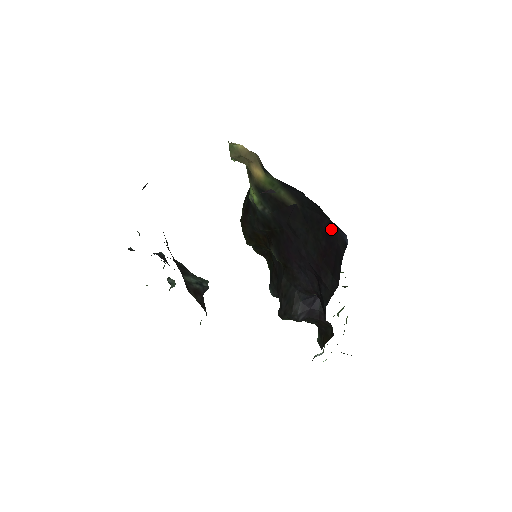
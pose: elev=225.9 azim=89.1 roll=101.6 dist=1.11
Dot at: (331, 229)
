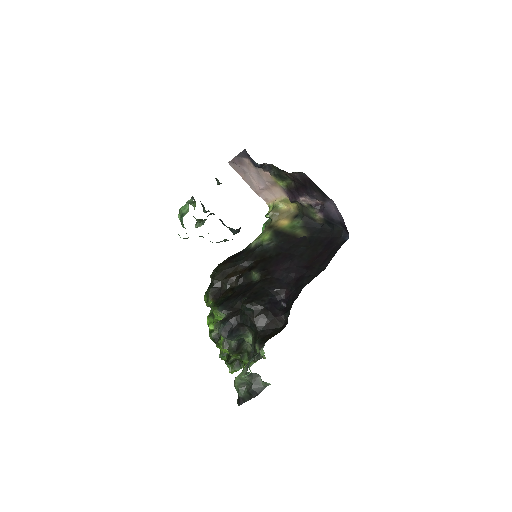
Dot at: (333, 240)
